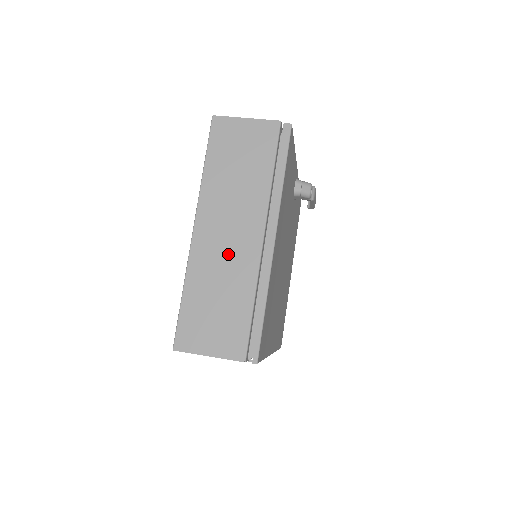
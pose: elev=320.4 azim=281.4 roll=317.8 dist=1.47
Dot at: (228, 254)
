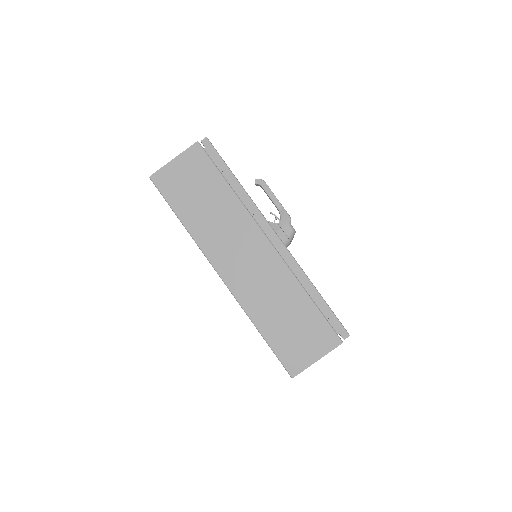
Dot at: occluded
